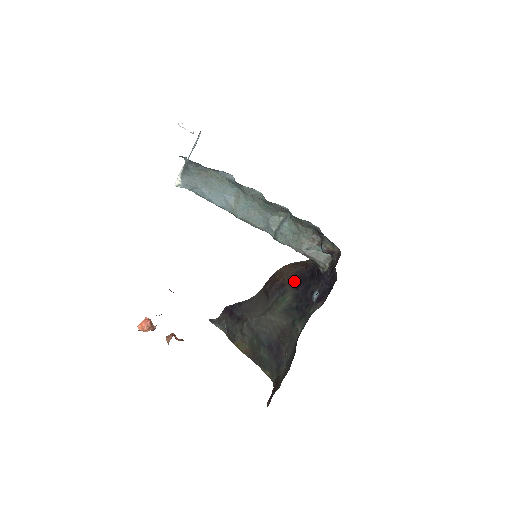
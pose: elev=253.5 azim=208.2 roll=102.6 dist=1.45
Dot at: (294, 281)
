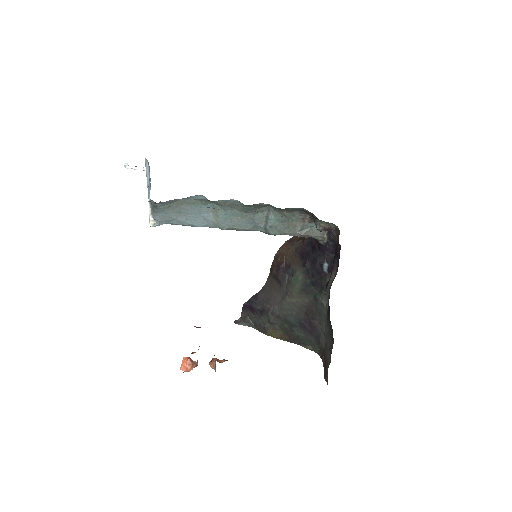
Dot at: (298, 259)
